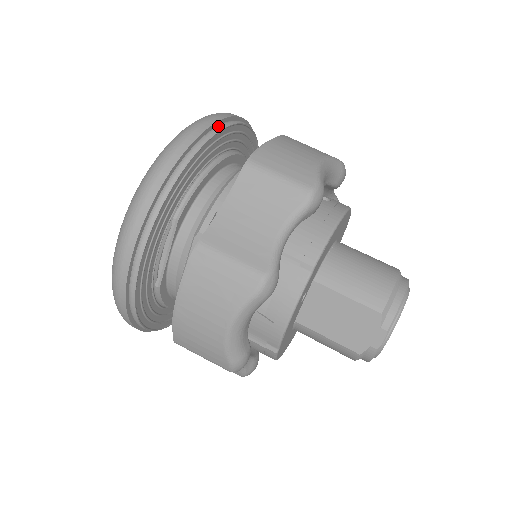
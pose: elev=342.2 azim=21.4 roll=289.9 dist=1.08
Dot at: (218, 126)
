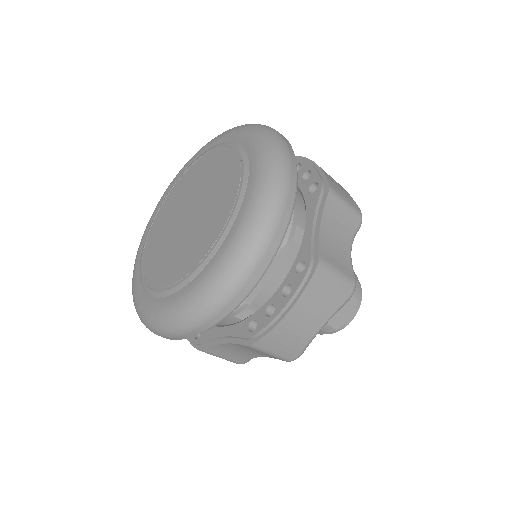
Dot at: occluded
